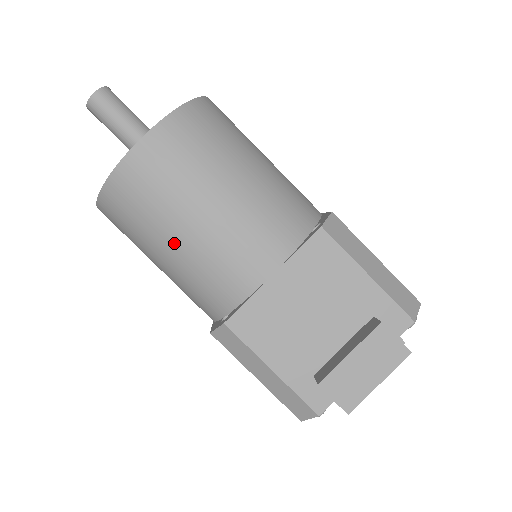
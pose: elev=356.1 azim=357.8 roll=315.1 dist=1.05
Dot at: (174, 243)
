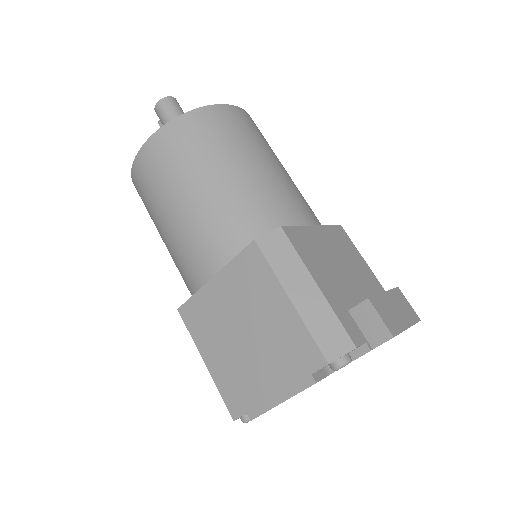
Dot at: (241, 167)
